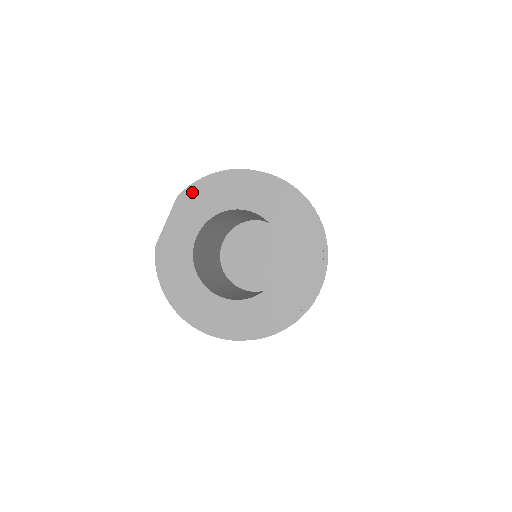
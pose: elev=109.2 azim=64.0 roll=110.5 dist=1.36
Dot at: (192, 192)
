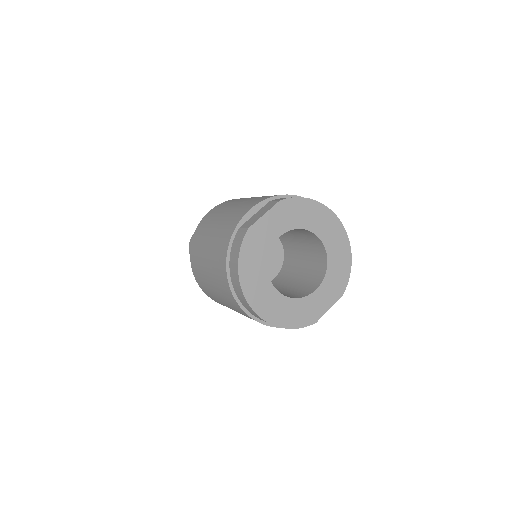
Dot at: (291, 203)
